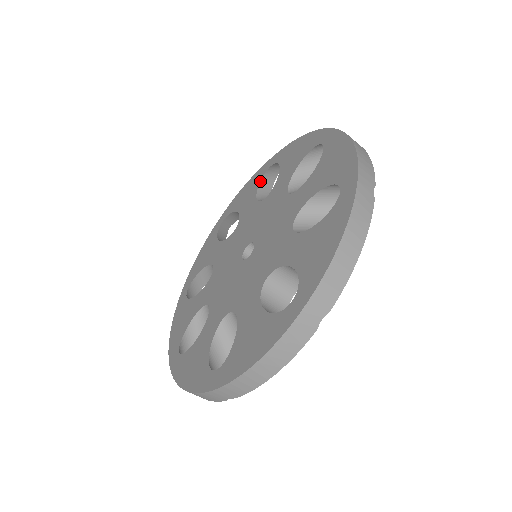
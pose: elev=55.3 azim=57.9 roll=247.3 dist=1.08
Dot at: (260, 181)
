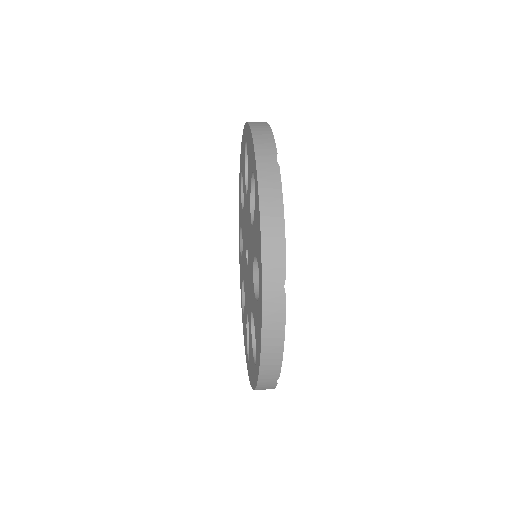
Dot at: (244, 155)
